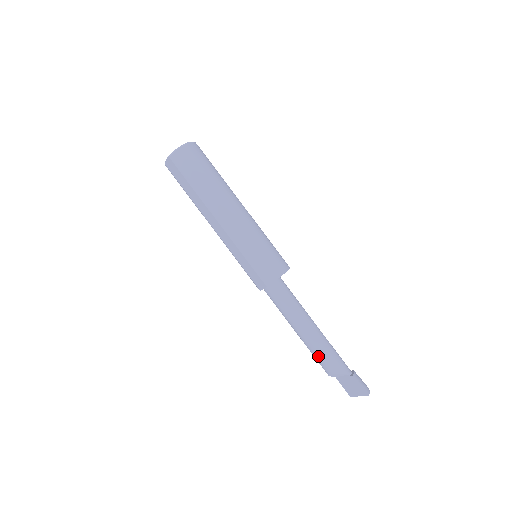
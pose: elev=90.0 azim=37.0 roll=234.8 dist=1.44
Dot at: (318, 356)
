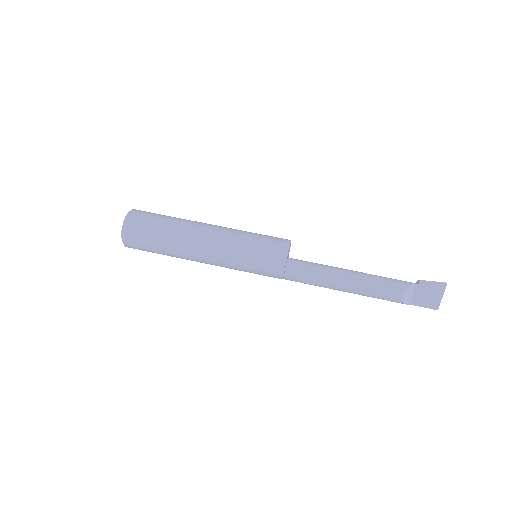
Dot at: (379, 288)
